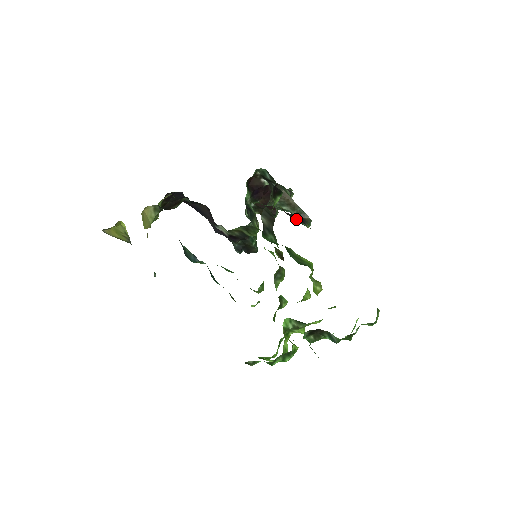
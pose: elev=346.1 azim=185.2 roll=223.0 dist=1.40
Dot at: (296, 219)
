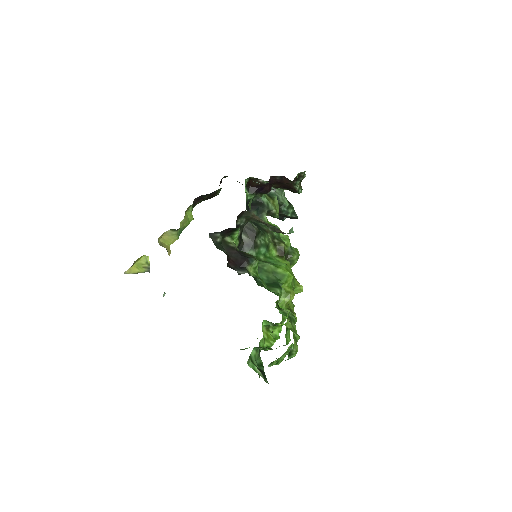
Dot at: (237, 263)
